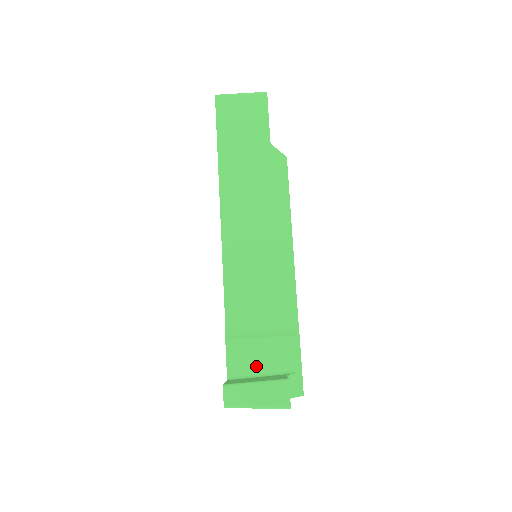
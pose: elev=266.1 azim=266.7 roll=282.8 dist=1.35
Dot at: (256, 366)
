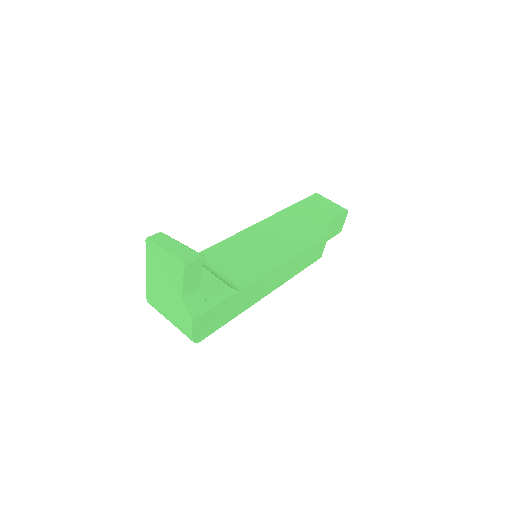
Dot at: occluded
